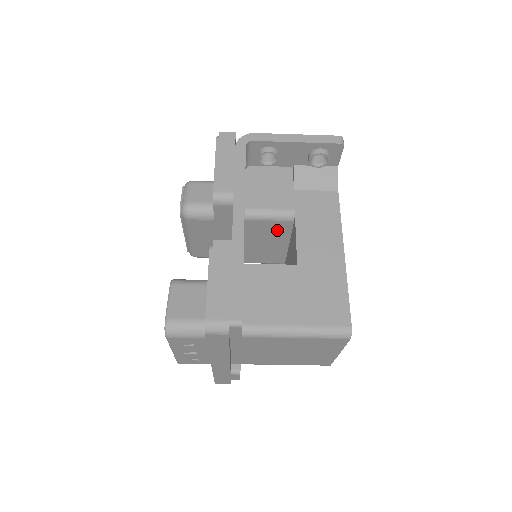
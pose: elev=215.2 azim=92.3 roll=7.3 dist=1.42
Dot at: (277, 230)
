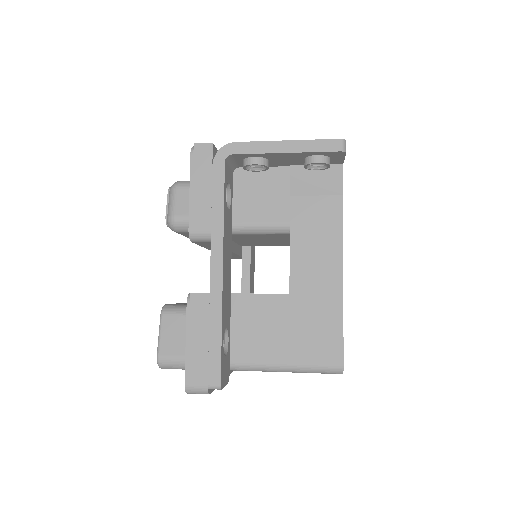
Dot at: (274, 236)
